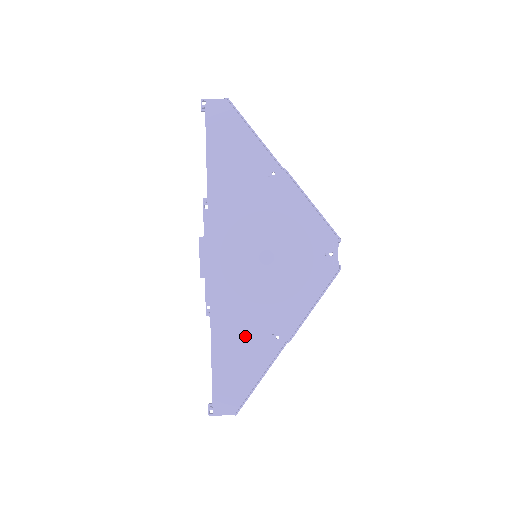
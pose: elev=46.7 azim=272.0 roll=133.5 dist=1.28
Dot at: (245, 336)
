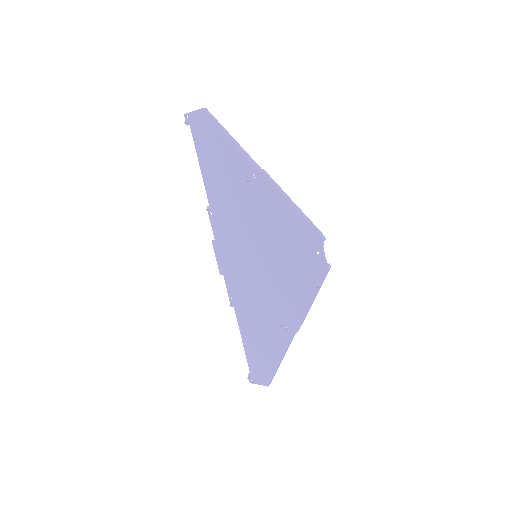
Dot at: (261, 325)
